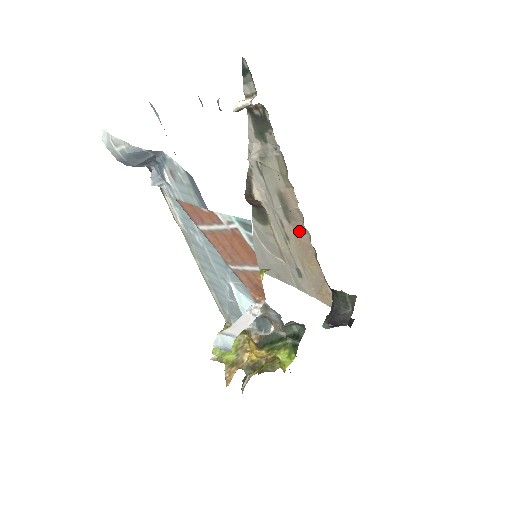
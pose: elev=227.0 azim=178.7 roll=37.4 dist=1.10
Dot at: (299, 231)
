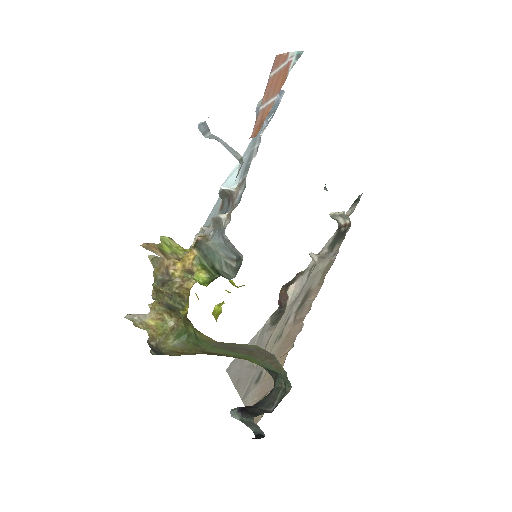
Dot at: (295, 327)
